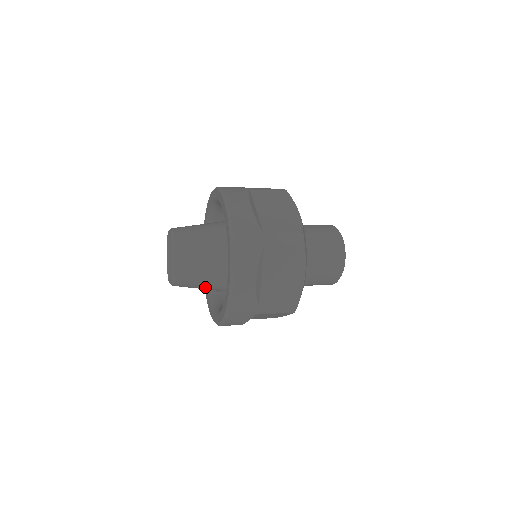
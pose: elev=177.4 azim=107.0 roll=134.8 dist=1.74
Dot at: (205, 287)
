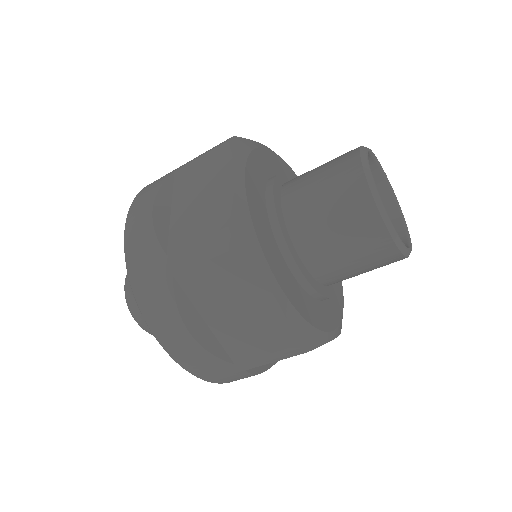
Dot at: occluded
